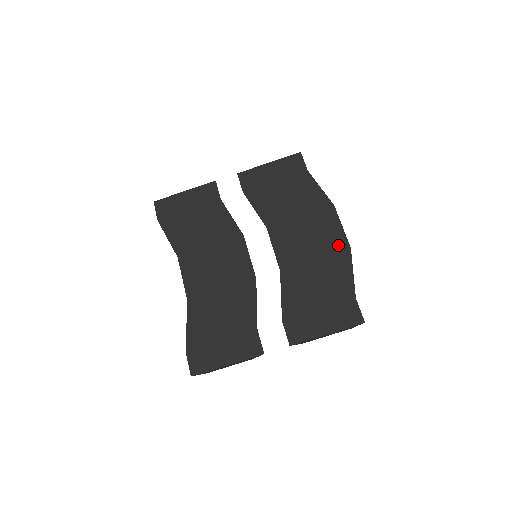
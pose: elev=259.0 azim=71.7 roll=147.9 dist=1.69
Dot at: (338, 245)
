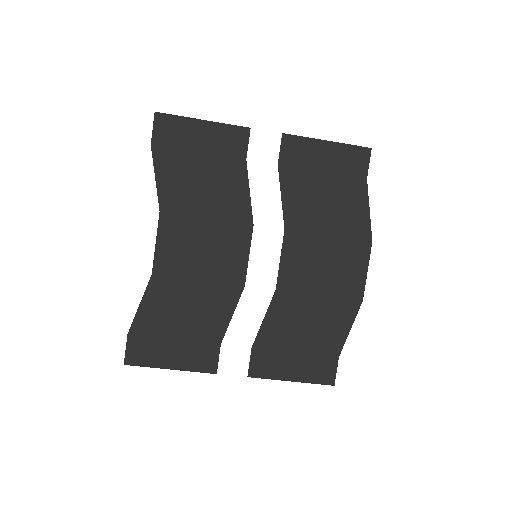
Dot at: (352, 291)
